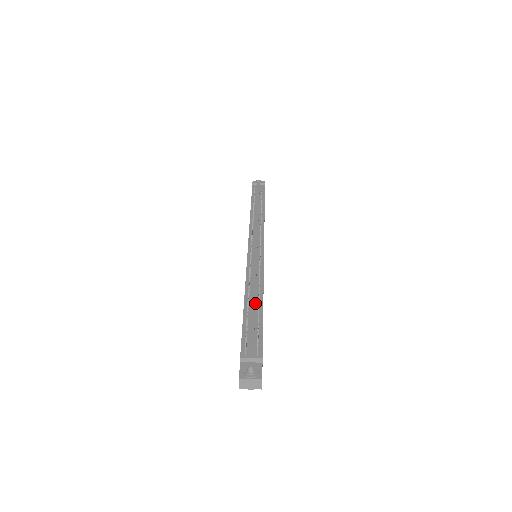
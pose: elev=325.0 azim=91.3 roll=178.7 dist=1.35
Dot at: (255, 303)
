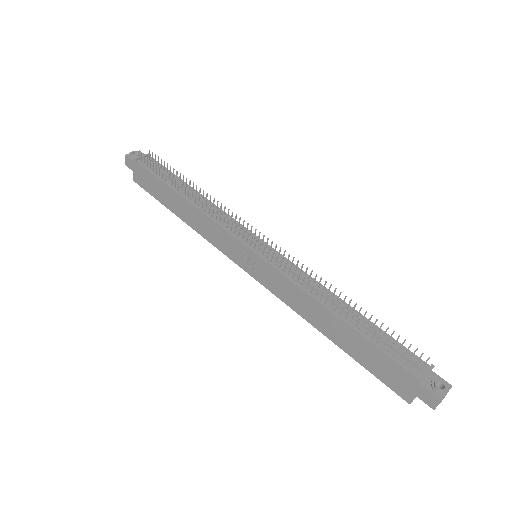
Dot at: (349, 313)
